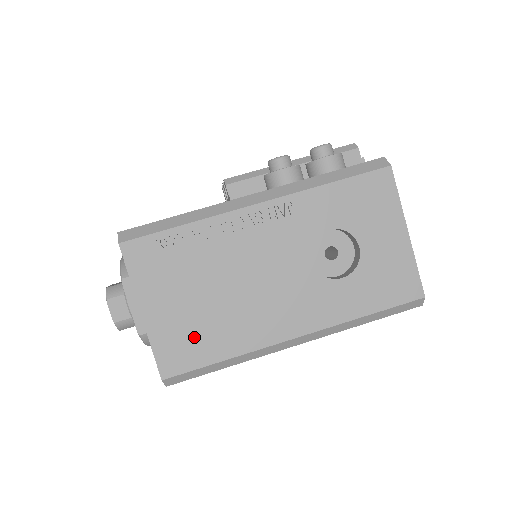
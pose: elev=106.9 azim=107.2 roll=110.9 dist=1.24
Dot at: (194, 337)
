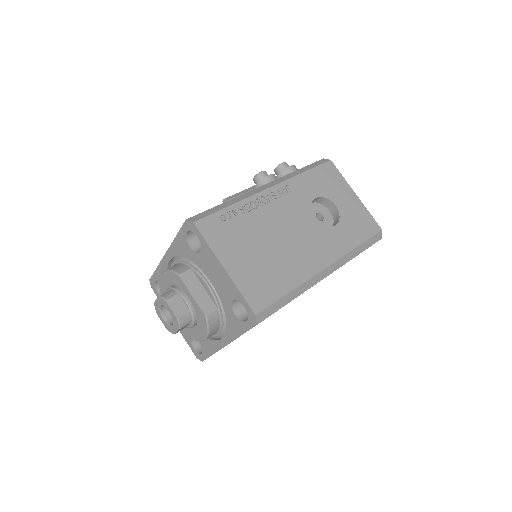
Dot at: (265, 279)
